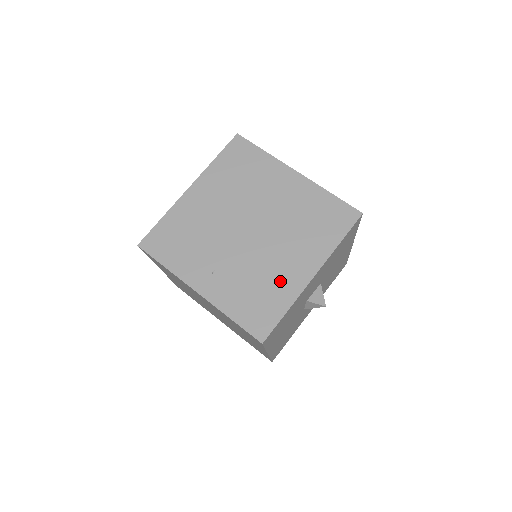
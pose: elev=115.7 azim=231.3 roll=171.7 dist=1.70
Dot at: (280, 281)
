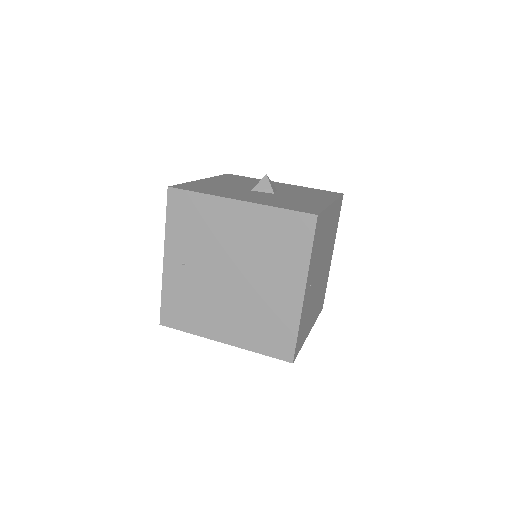
Dot at: (206, 319)
